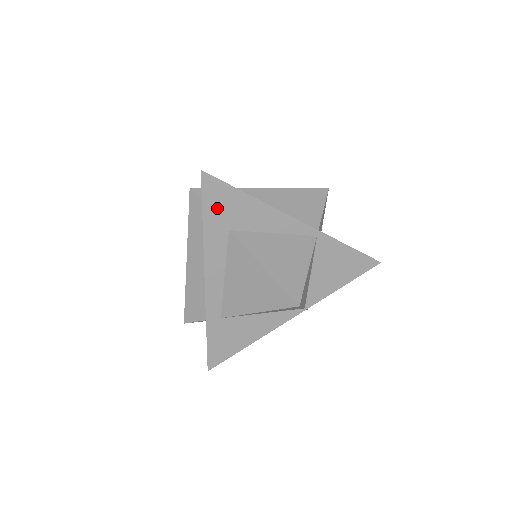
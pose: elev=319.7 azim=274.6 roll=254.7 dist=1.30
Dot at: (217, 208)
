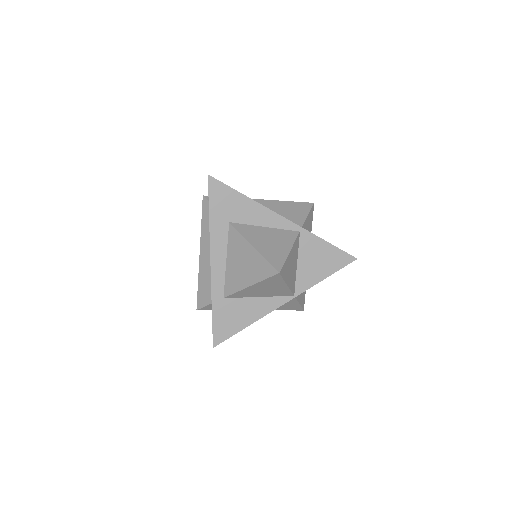
Dot at: (220, 204)
